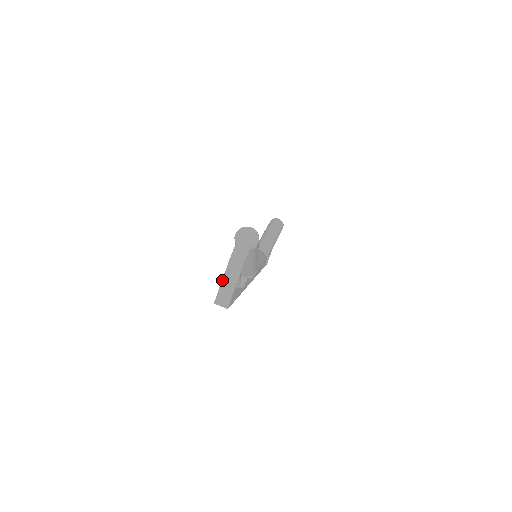
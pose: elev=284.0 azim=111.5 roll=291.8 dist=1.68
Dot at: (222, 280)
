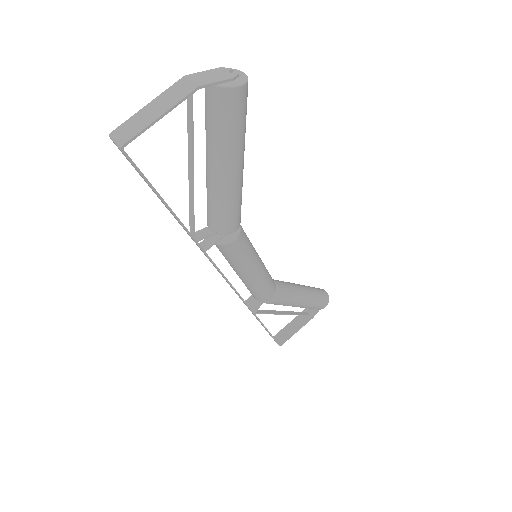
Dot at: (146, 105)
